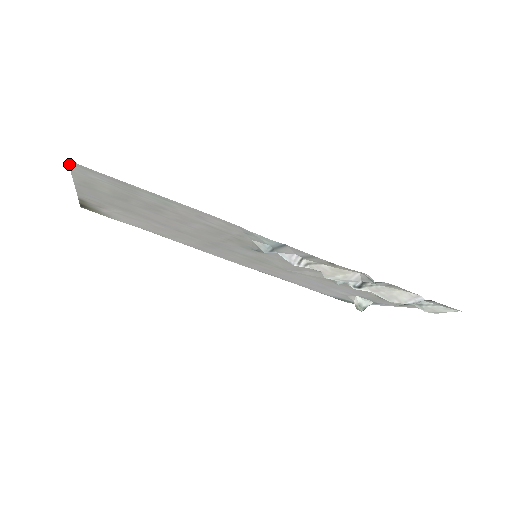
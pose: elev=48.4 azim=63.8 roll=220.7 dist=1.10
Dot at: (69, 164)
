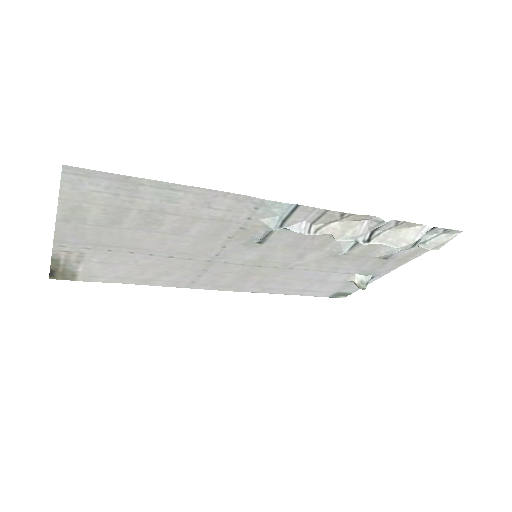
Dot at: (61, 175)
